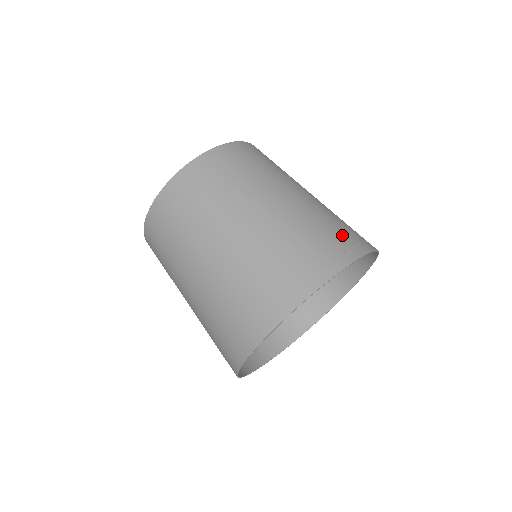
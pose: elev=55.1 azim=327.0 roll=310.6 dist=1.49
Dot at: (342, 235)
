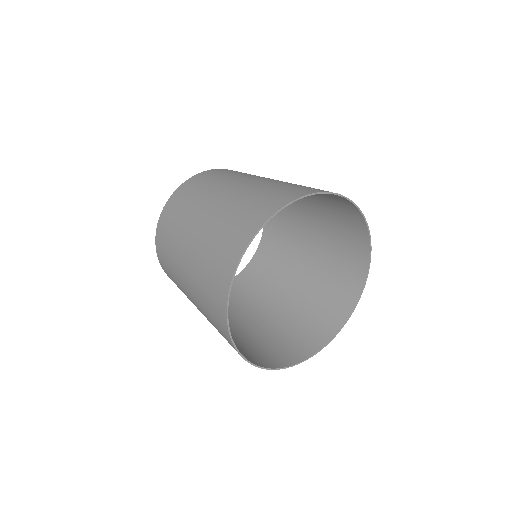
Dot at: occluded
